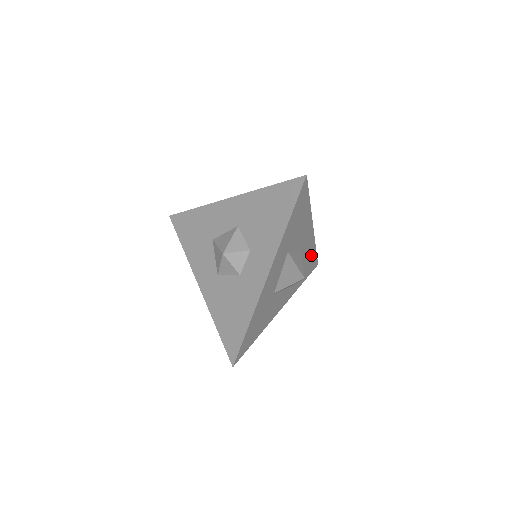
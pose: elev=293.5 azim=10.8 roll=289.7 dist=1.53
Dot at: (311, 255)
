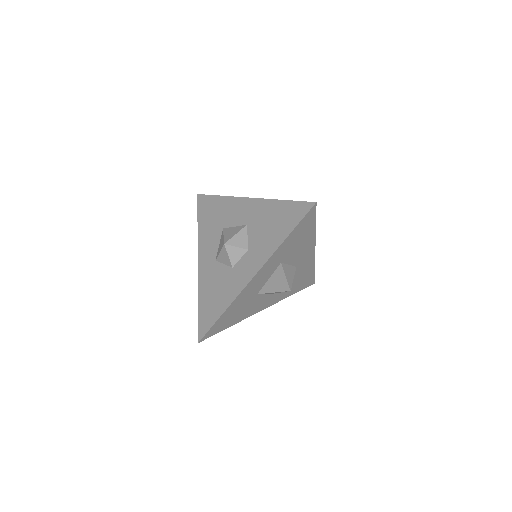
Dot at: (308, 273)
